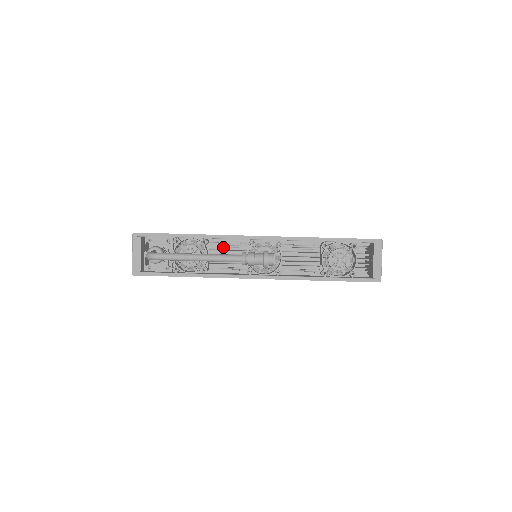
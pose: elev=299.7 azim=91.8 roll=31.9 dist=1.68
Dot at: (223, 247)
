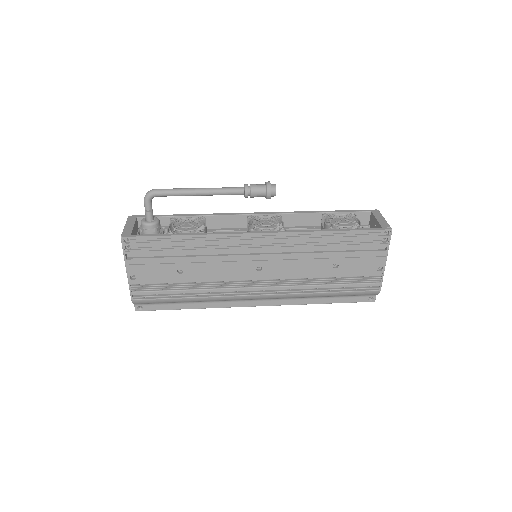
Dot at: occluded
